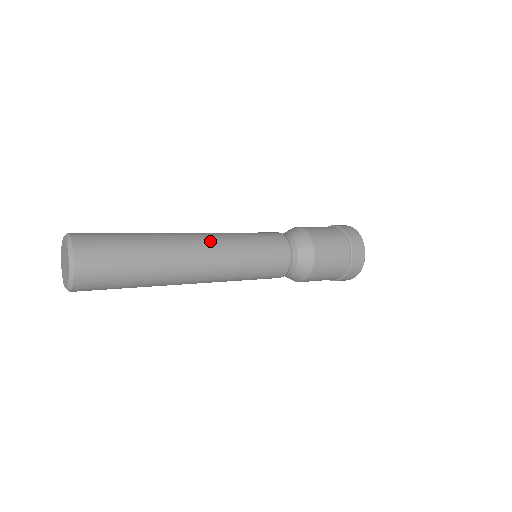
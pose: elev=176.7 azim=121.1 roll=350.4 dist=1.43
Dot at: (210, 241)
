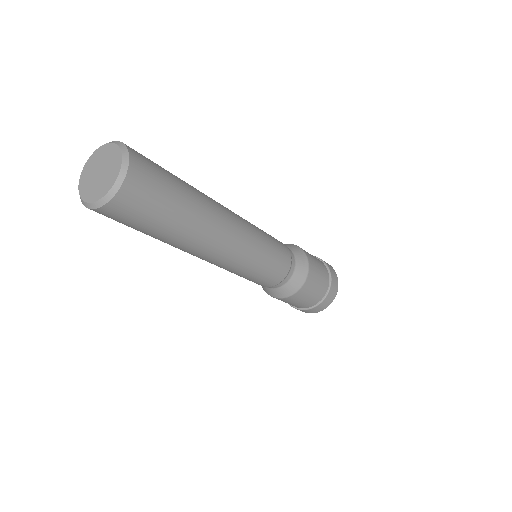
Dot at: occluded
